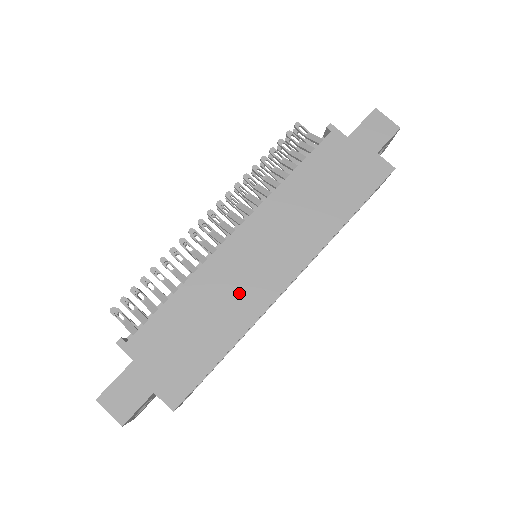
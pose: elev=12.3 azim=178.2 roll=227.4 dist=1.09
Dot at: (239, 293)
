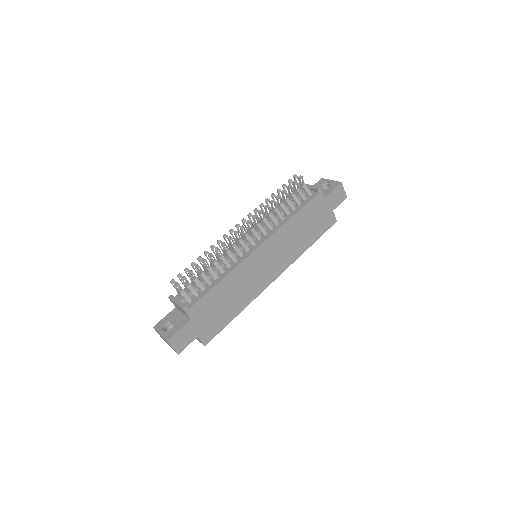
Dot at: (251, 284)
